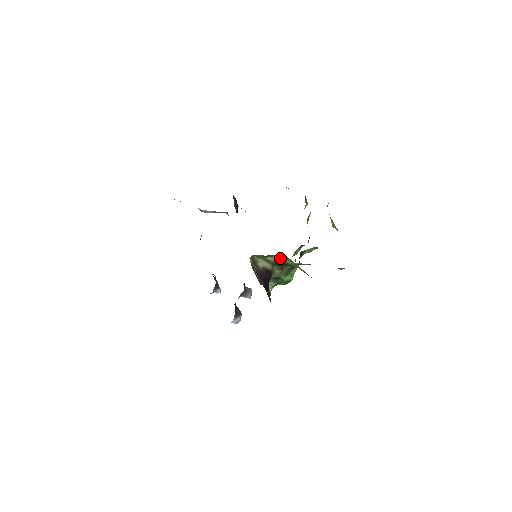
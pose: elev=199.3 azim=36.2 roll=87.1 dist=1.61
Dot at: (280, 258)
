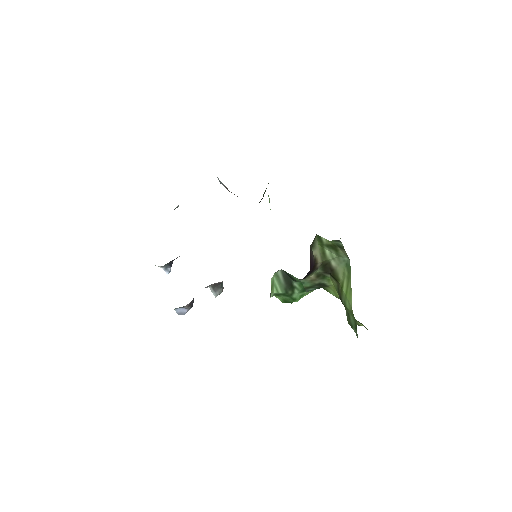
Dot at: (338, 261)
